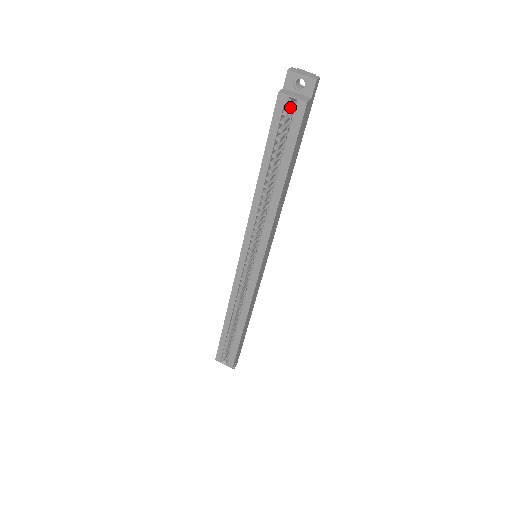
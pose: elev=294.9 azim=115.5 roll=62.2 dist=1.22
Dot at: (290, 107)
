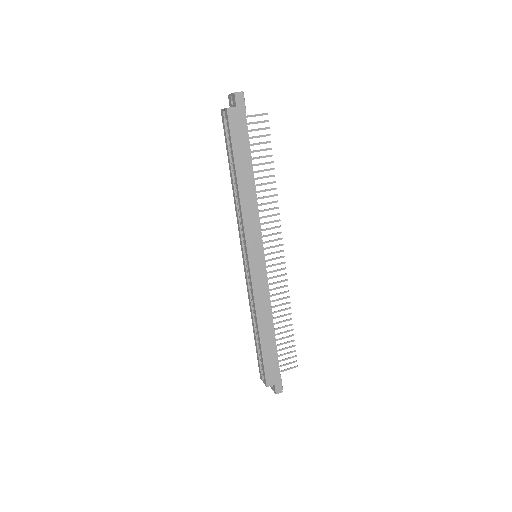
Dot at: occluded
